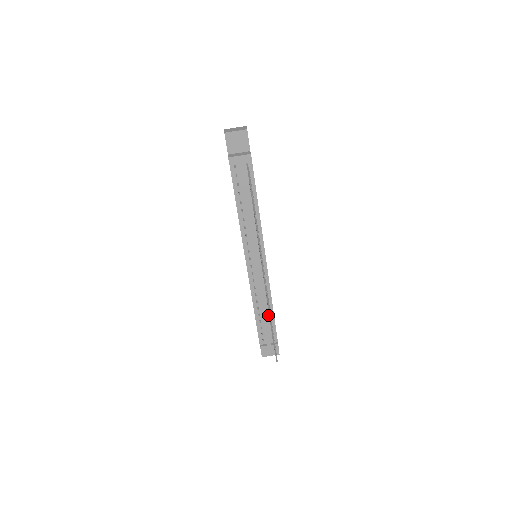
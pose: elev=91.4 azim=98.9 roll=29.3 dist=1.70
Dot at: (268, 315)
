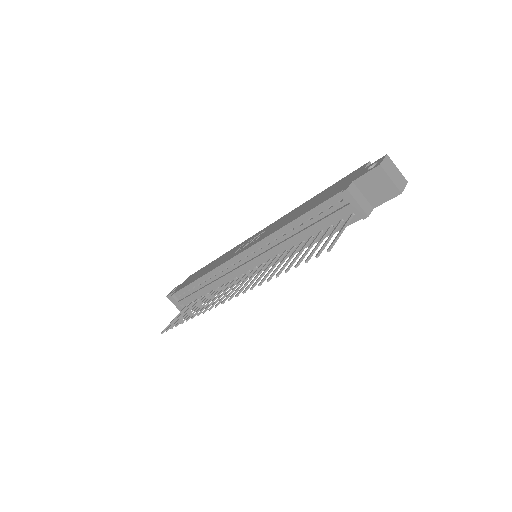
Dot at: (205, 293)
